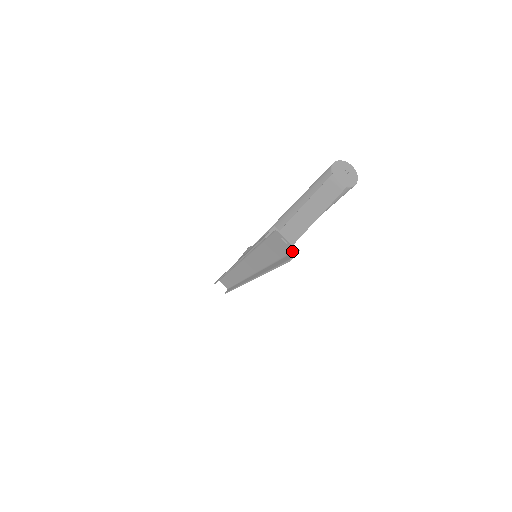
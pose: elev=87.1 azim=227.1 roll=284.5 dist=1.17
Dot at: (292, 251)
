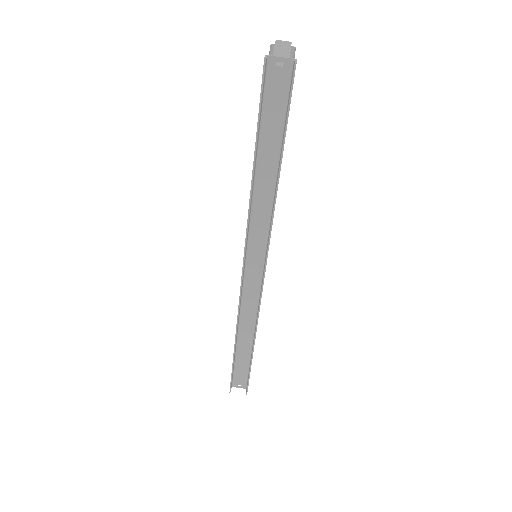
Dot at: (291, 72)
